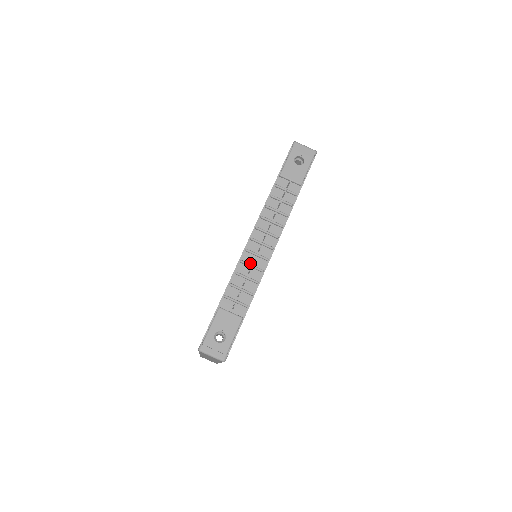
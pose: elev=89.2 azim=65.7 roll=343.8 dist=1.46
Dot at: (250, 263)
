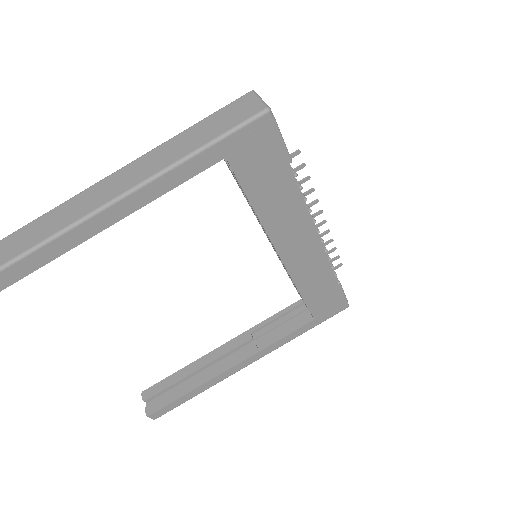
Dot at: occluded
